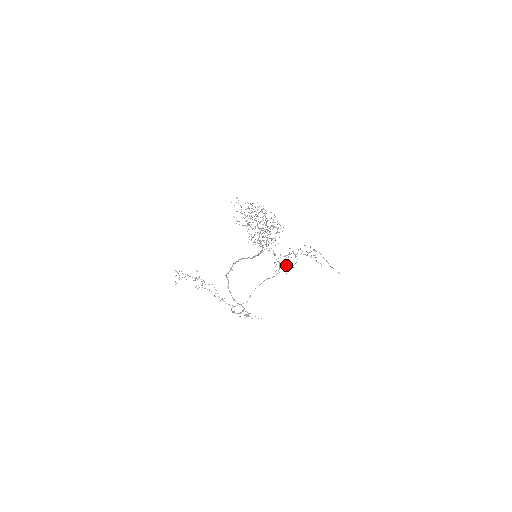
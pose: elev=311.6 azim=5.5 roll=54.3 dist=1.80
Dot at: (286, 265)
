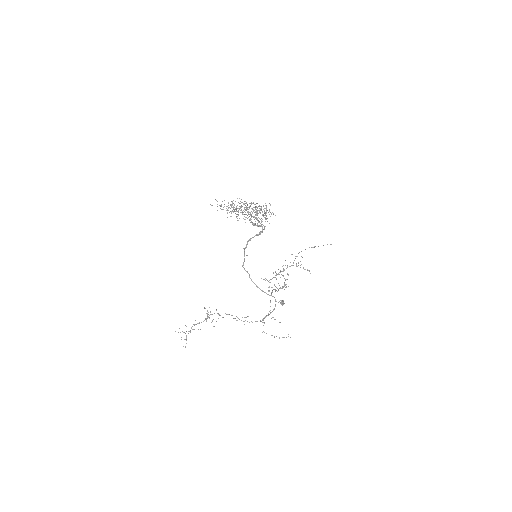
Dot at: occluded
